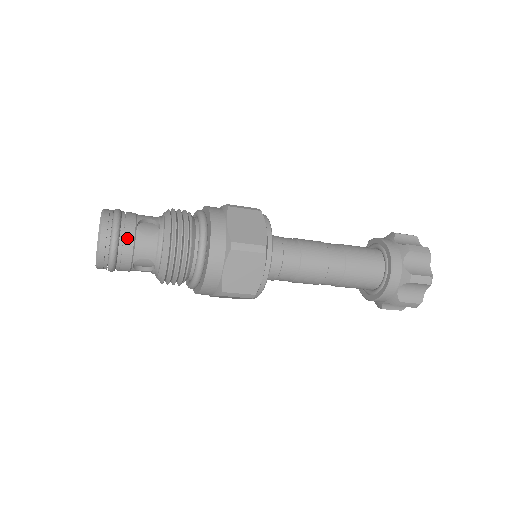
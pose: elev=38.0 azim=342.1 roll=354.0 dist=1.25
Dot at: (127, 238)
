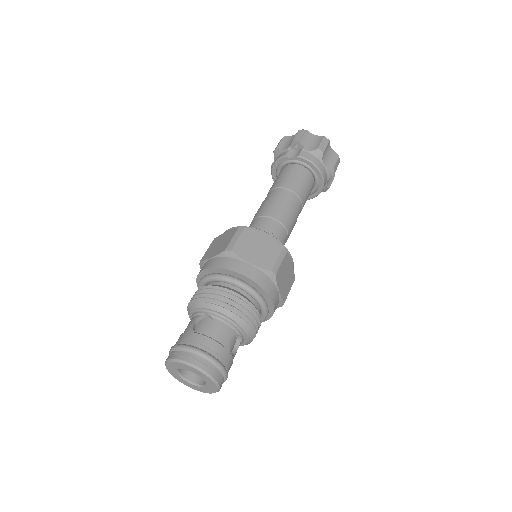
Dot at: occluded
